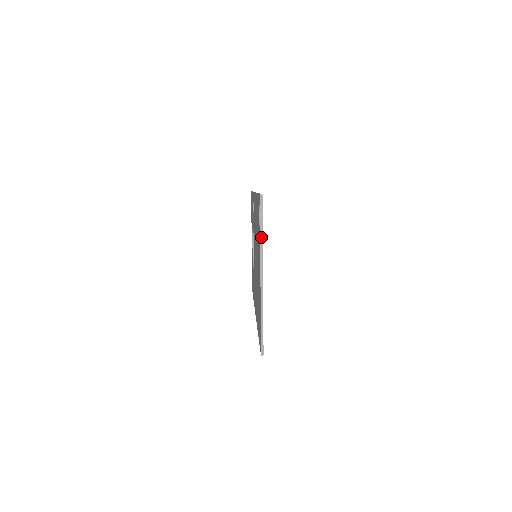
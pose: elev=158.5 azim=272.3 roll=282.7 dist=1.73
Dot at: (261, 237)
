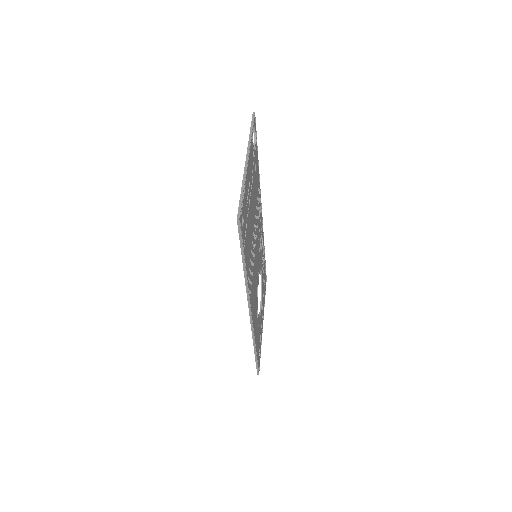
Dot at: (250, 135)
